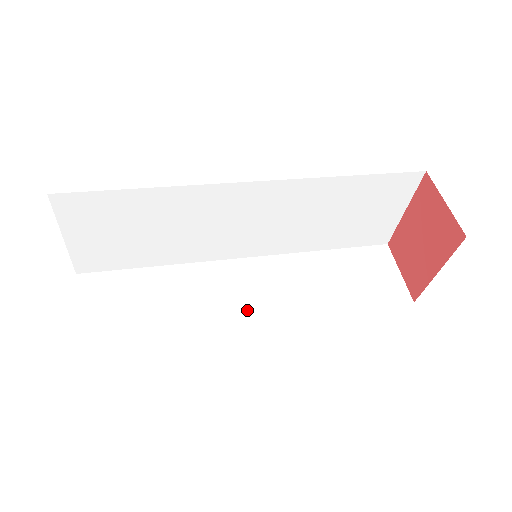
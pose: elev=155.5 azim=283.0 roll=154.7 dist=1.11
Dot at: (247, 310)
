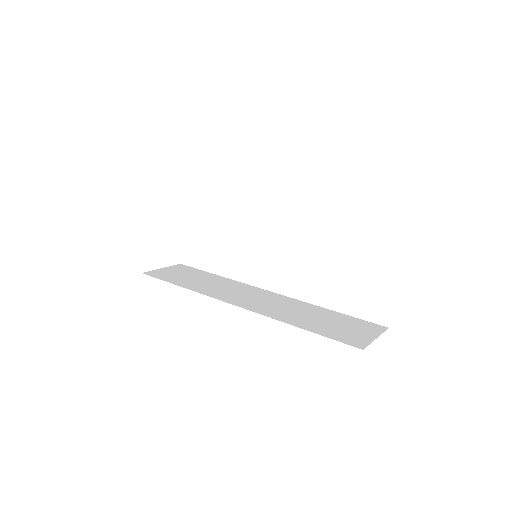
Dot at: (236, 300)
